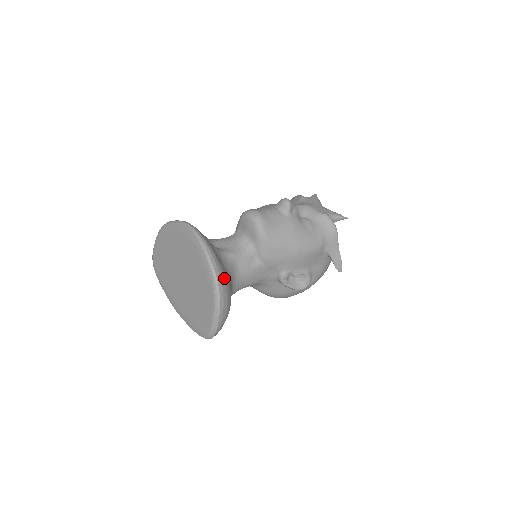
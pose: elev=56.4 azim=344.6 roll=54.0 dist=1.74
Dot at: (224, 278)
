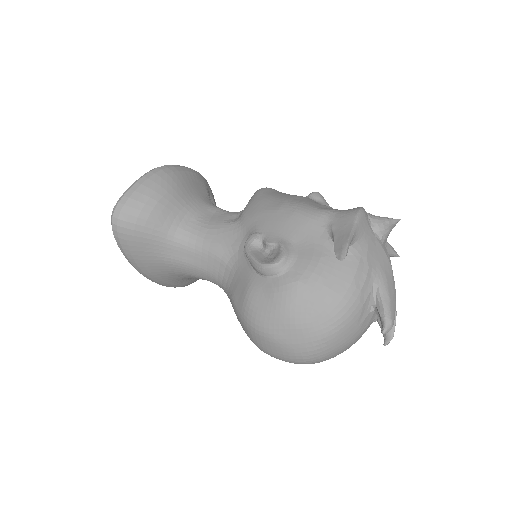
Dot at: (176, 174)
